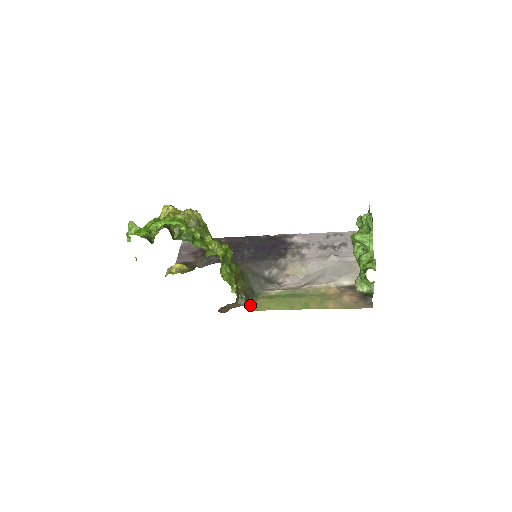
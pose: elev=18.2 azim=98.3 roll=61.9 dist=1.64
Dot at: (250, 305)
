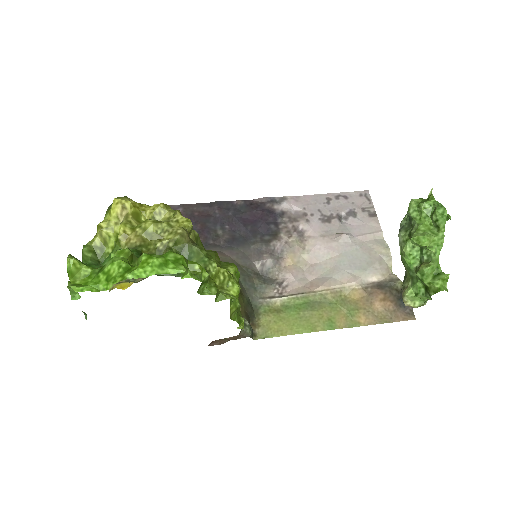
Dot at: (253, 329)
